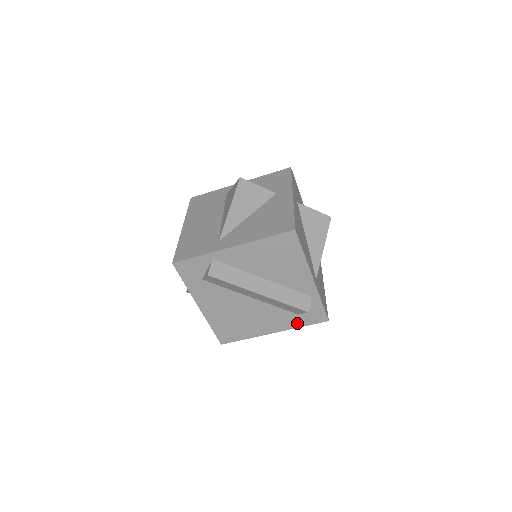
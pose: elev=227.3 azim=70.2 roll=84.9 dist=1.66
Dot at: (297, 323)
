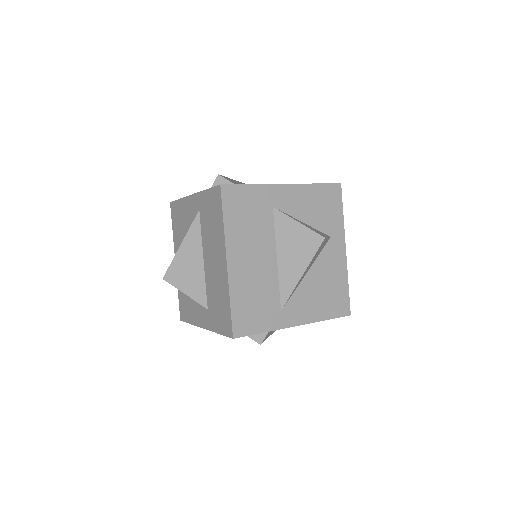
Dot at: occluded
